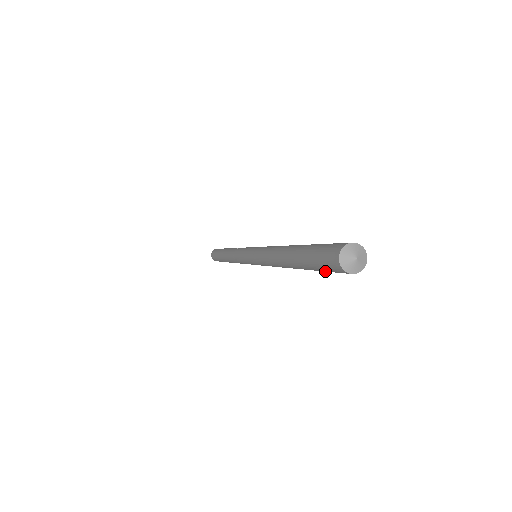
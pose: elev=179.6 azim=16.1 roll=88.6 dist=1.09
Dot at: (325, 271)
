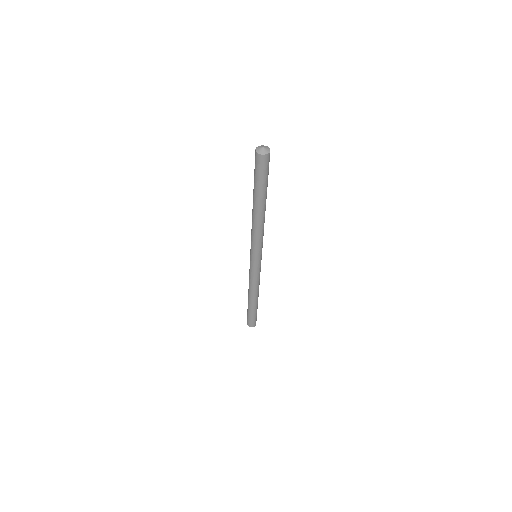
Dot at: (266, 175)
